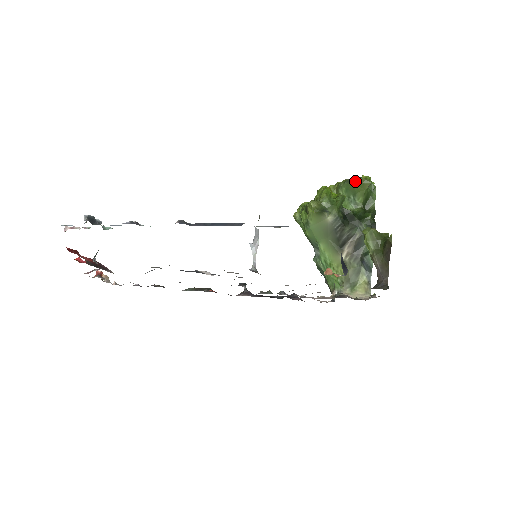
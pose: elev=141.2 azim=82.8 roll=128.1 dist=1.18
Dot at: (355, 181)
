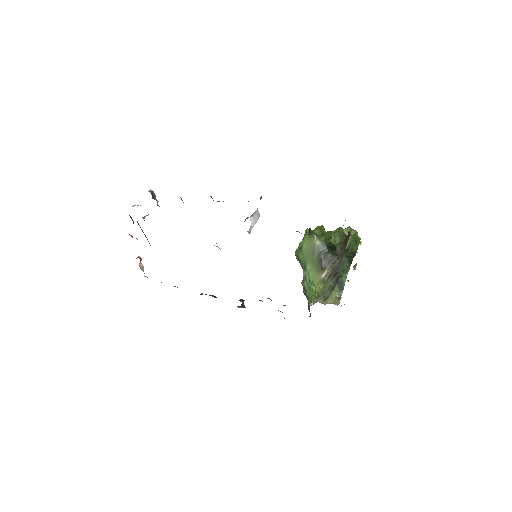
Dot at: (345, 229)
